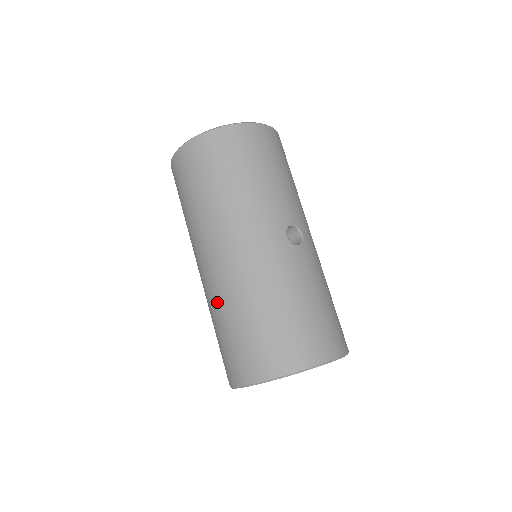
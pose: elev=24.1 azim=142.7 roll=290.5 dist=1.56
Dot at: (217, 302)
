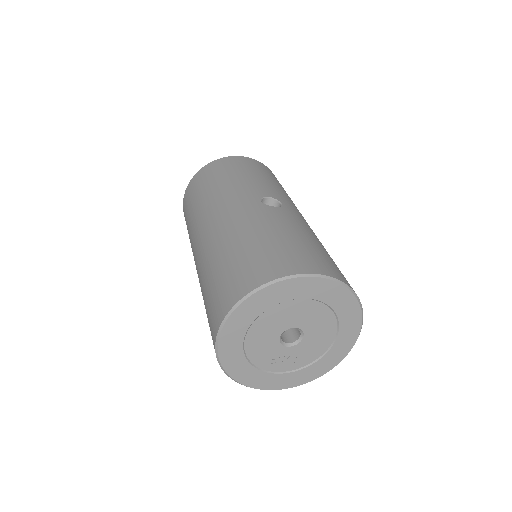
Dot at: (201, 277)
